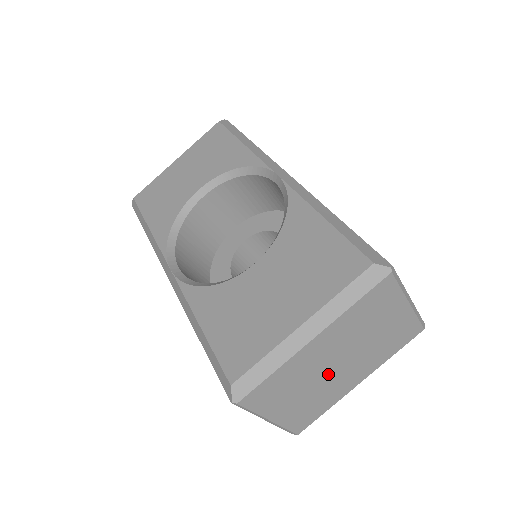
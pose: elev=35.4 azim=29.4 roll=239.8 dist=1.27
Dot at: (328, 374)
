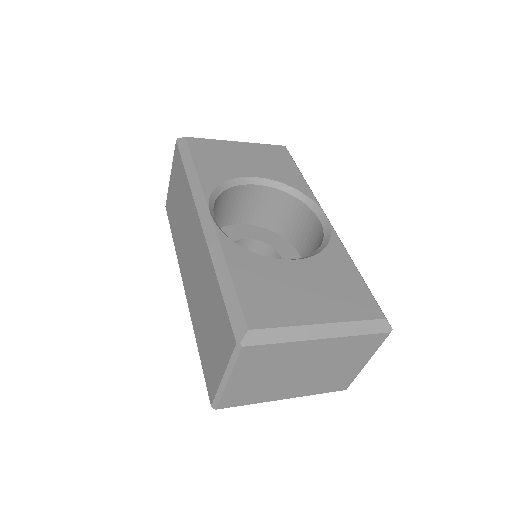
Dot at: (289, 374)
